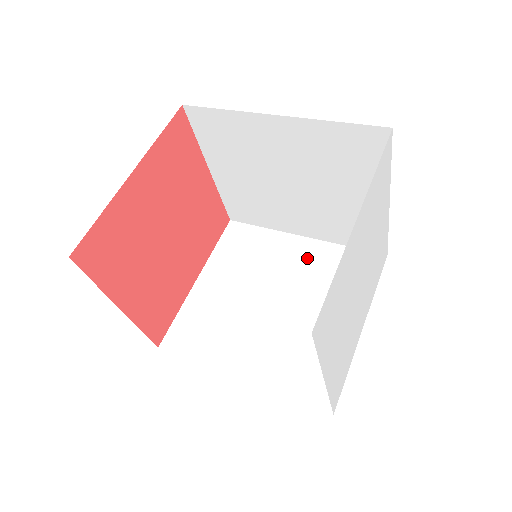
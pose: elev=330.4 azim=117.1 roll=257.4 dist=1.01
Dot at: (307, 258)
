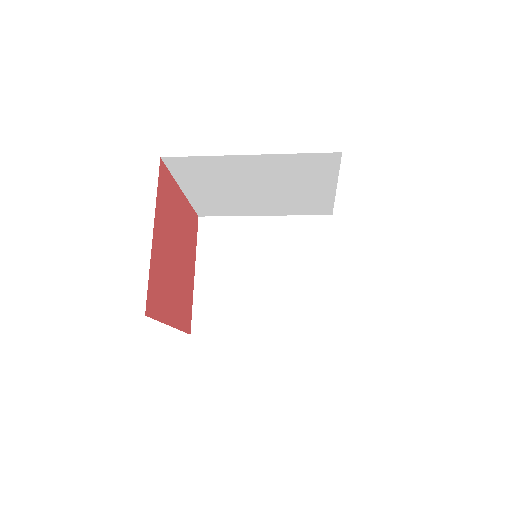
Dot at: occluded
